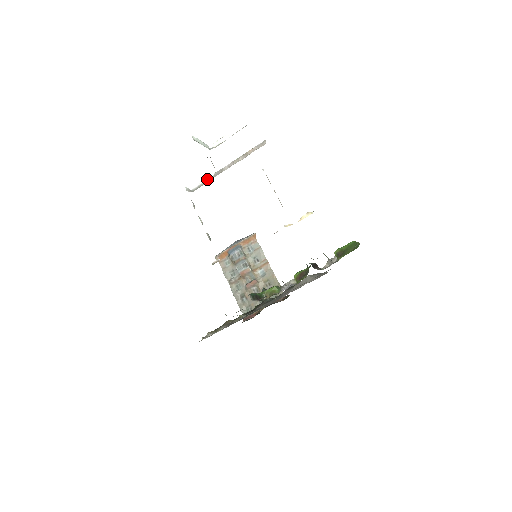
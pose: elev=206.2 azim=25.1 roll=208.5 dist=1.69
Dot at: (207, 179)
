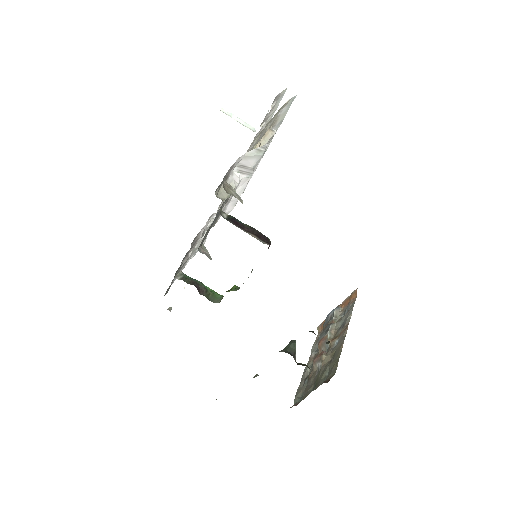
Dot at: occluded
